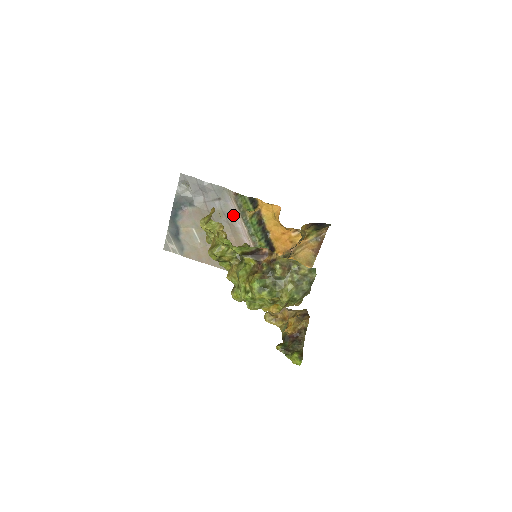
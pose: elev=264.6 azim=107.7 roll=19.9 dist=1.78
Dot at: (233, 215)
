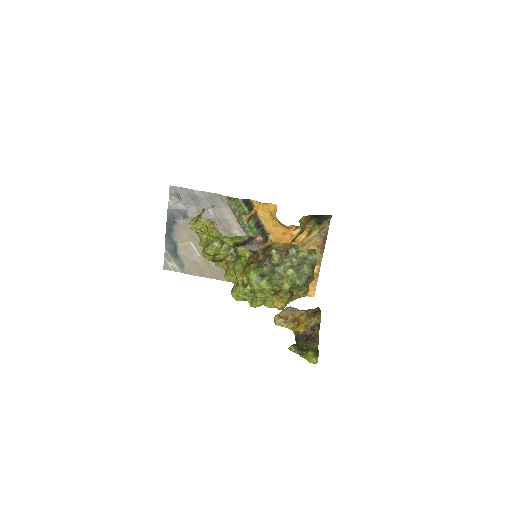
Dot at: (229, 221)
